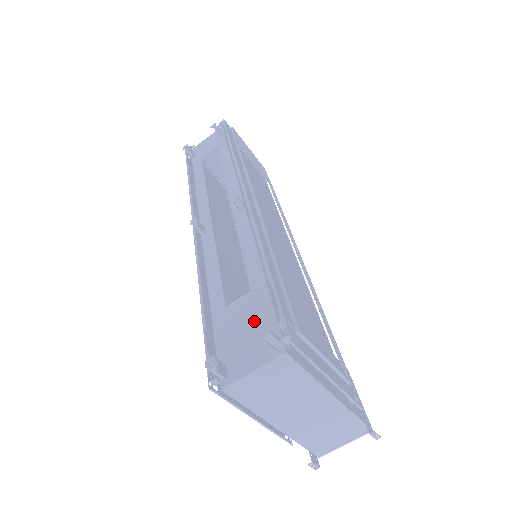
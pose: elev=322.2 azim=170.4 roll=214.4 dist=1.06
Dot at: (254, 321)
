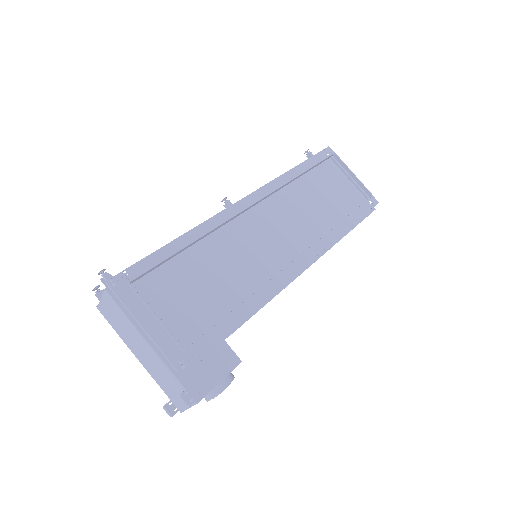
Dot at: occluded
